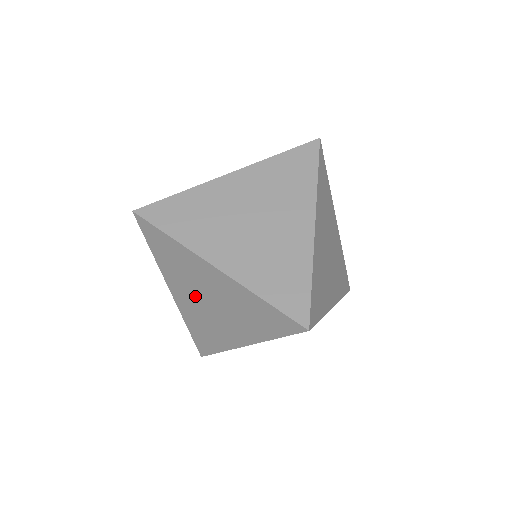
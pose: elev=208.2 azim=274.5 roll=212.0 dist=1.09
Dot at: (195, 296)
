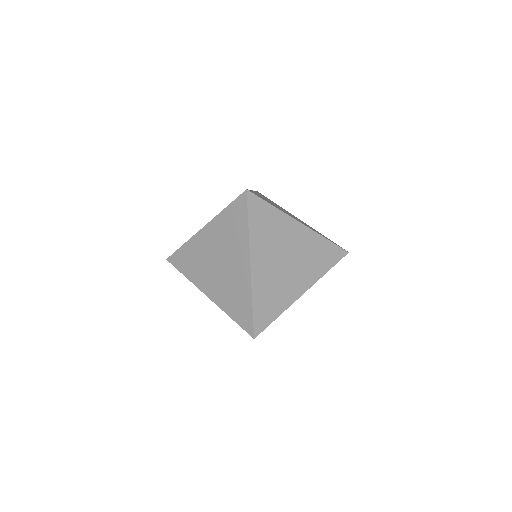
Dot at: (216, 251)
